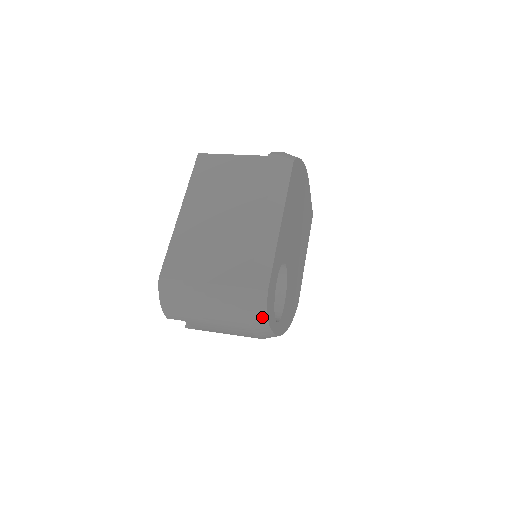
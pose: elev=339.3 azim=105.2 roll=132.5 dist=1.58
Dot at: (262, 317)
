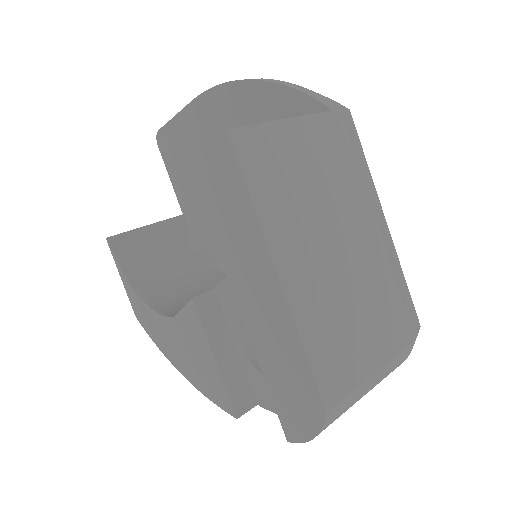
Dot at: occluded
